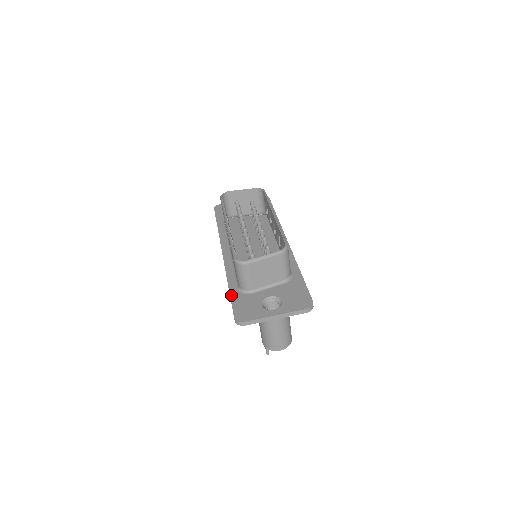
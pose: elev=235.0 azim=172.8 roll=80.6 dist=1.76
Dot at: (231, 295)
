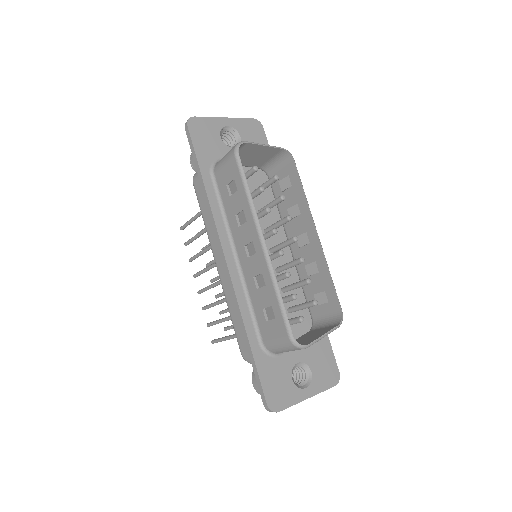
Dot at: (256, 359)
